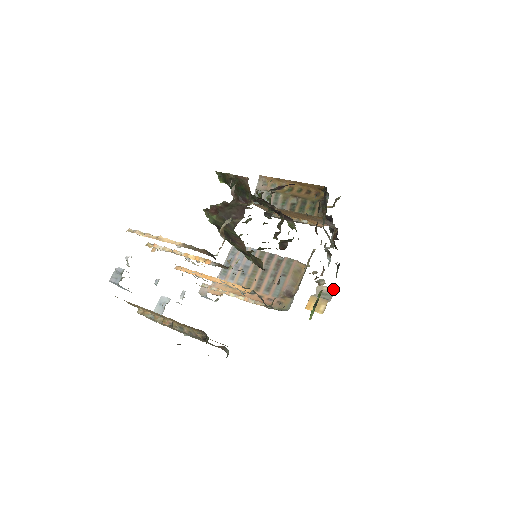
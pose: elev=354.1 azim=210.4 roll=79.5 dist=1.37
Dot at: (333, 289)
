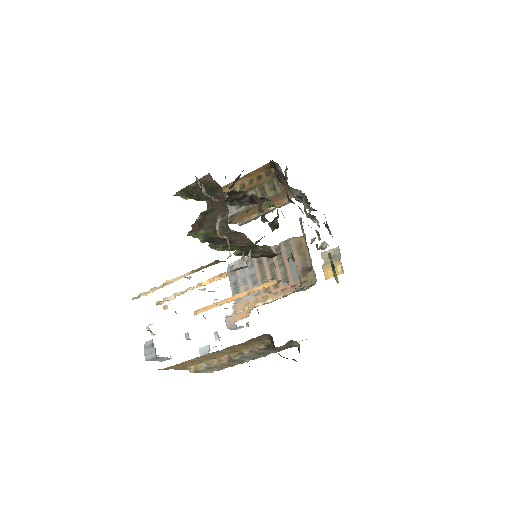
Dot at: (336, 248)
